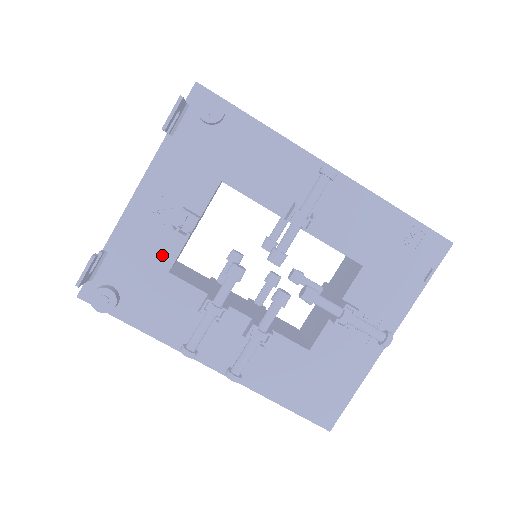
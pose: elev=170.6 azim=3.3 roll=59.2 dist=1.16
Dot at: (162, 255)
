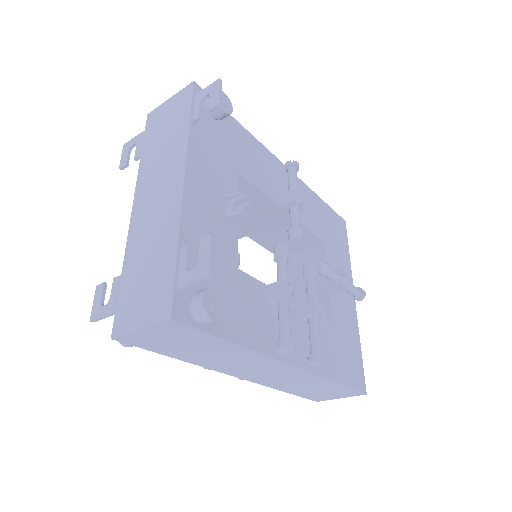
Dot at: (225, 249)
